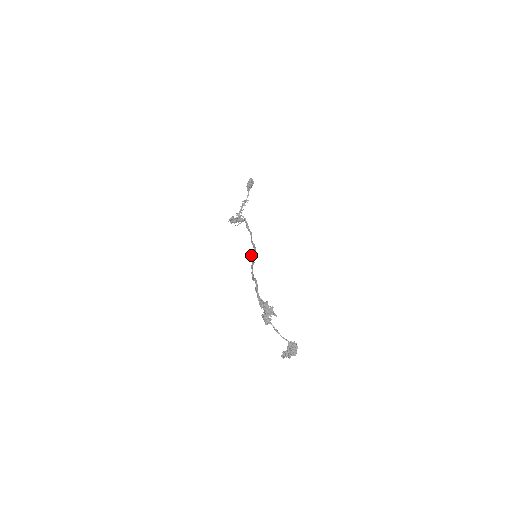
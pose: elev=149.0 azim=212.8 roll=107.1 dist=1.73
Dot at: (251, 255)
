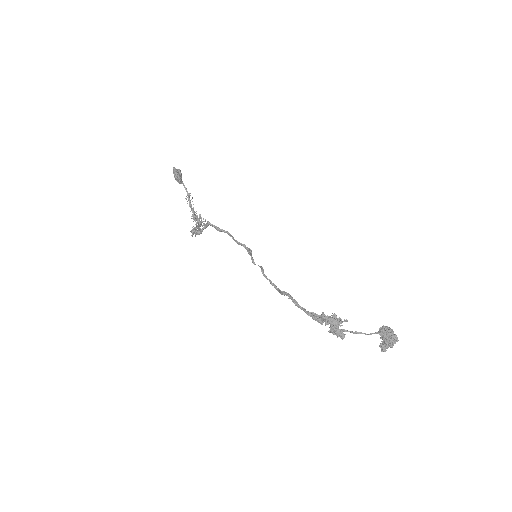
Dot at: occluded
